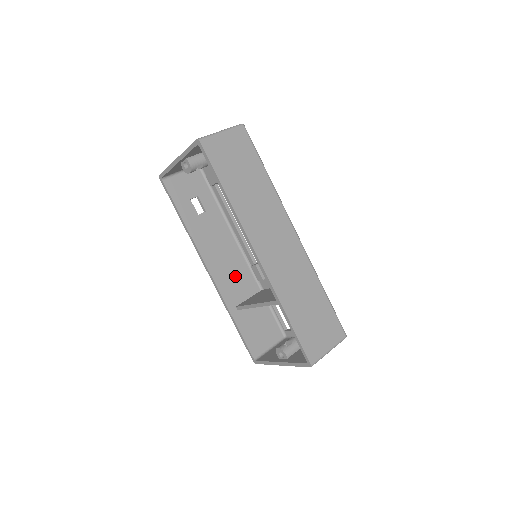
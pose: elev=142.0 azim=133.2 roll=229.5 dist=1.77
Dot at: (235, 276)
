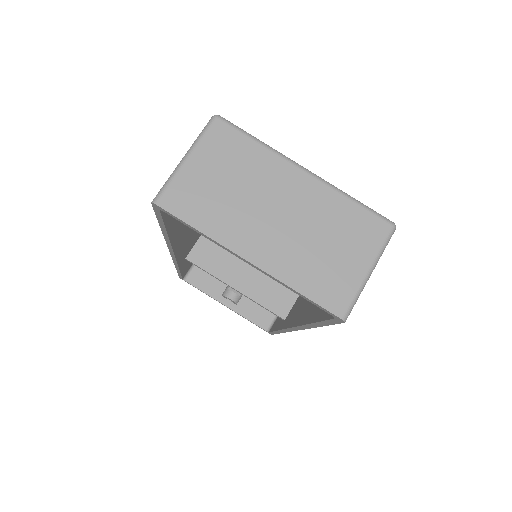
Dot at: (196, 232)
